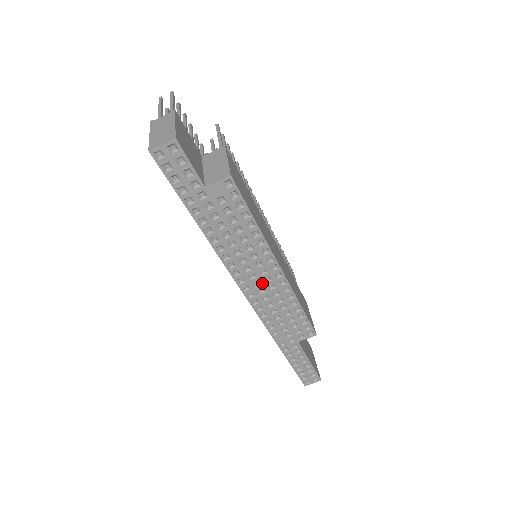
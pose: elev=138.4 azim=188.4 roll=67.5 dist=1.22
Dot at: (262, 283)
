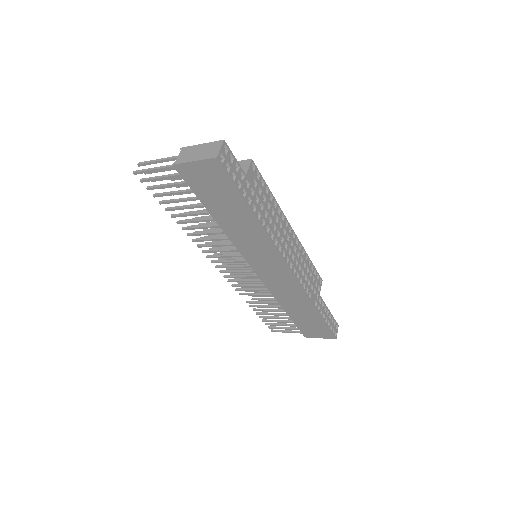
Dot at: (291, 249)
